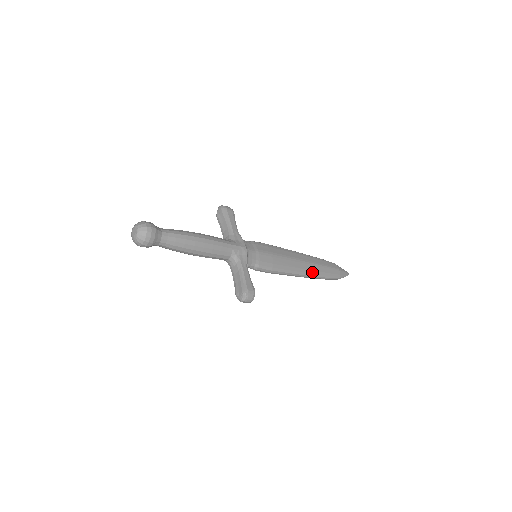
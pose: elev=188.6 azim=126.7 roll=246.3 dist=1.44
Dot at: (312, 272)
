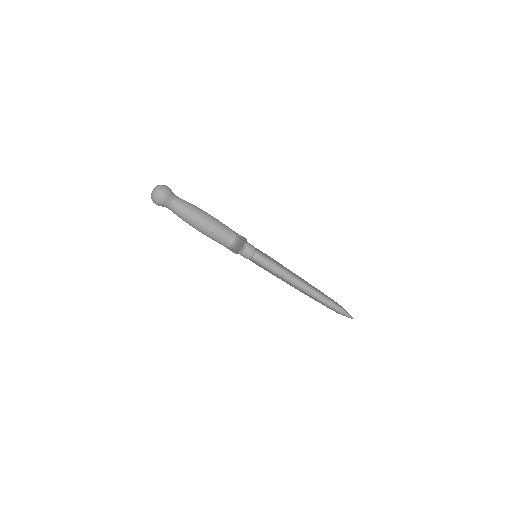
Dot at: (312, 287)
